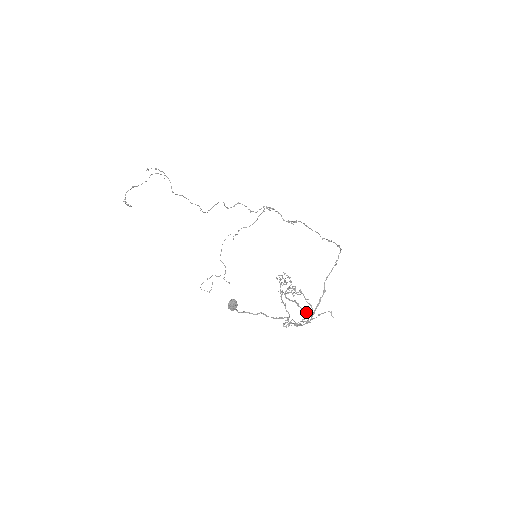
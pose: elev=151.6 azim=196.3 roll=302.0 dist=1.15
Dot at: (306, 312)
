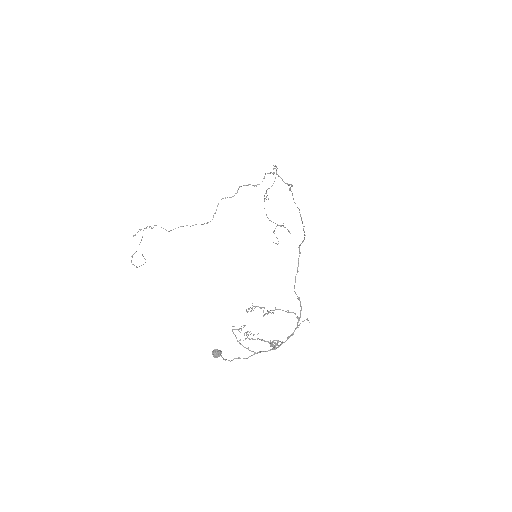
Dot at: (273, 342)
